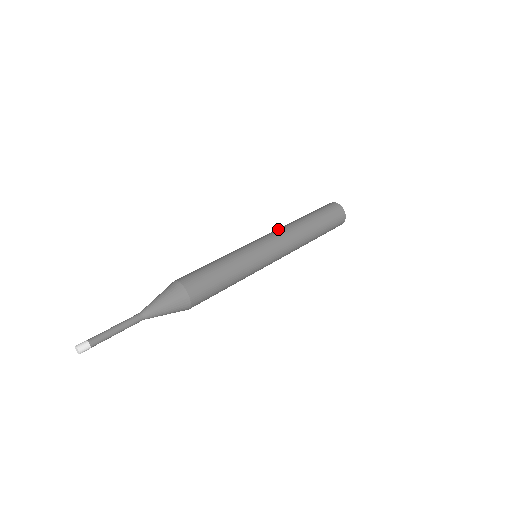
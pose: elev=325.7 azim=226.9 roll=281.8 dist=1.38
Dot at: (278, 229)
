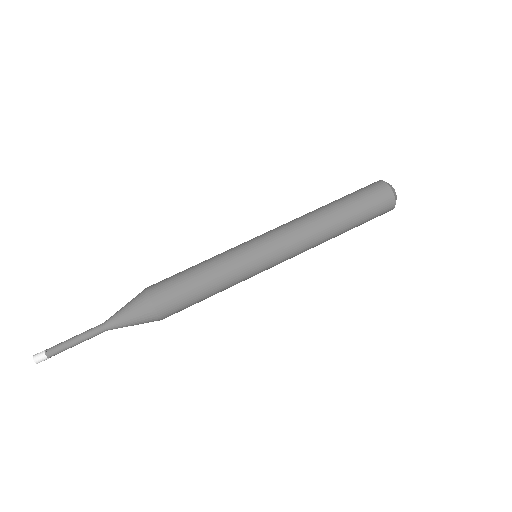
Dot at: (288, 222)
